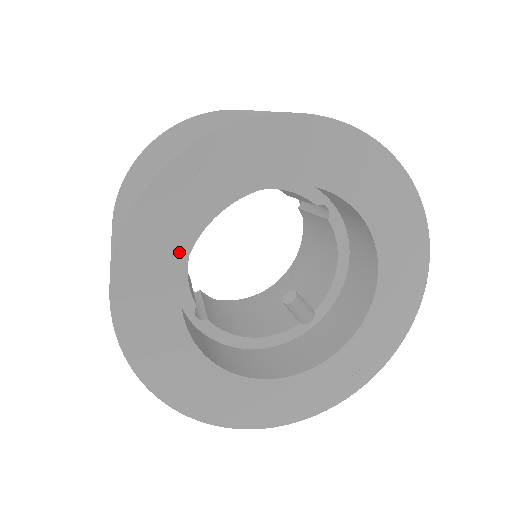
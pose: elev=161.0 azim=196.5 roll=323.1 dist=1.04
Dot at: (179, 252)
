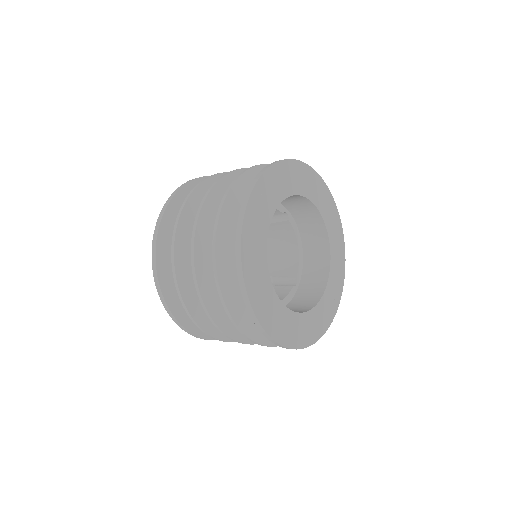
Dot at: (263, 243)
